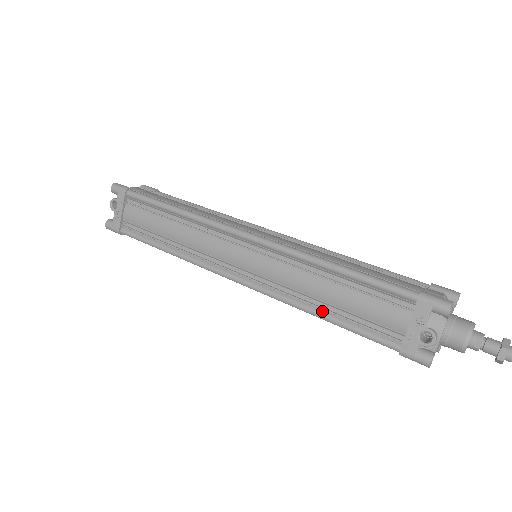
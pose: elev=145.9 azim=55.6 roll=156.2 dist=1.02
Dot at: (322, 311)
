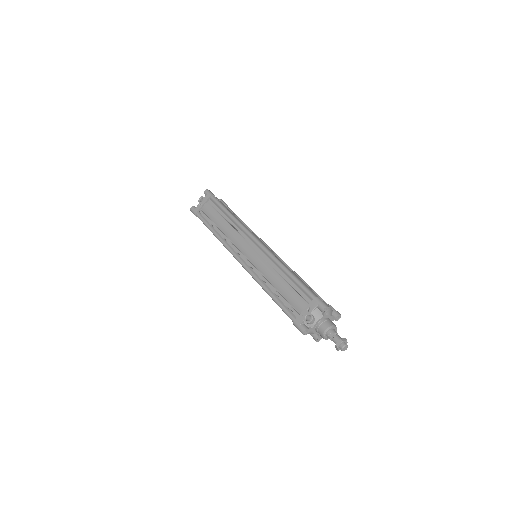
Dot at: (270, 290)
